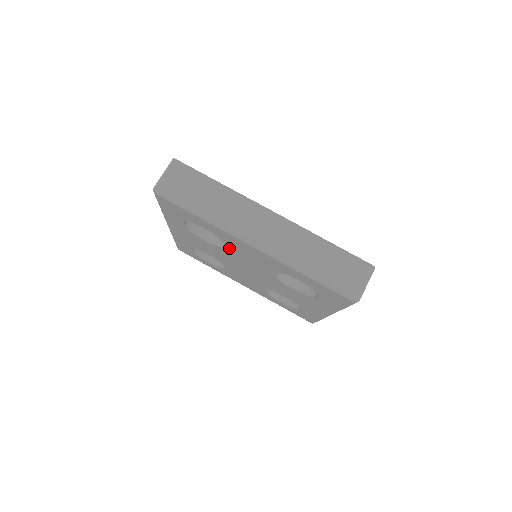
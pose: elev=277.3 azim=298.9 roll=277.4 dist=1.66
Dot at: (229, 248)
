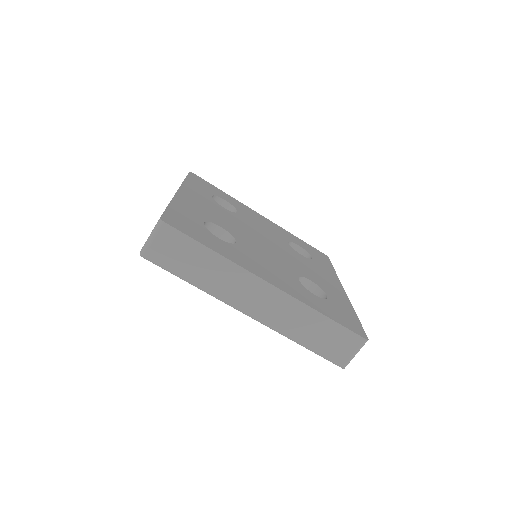
Dot at: occluded
